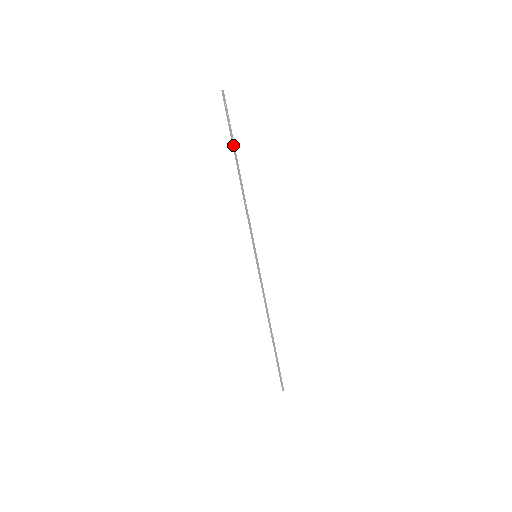
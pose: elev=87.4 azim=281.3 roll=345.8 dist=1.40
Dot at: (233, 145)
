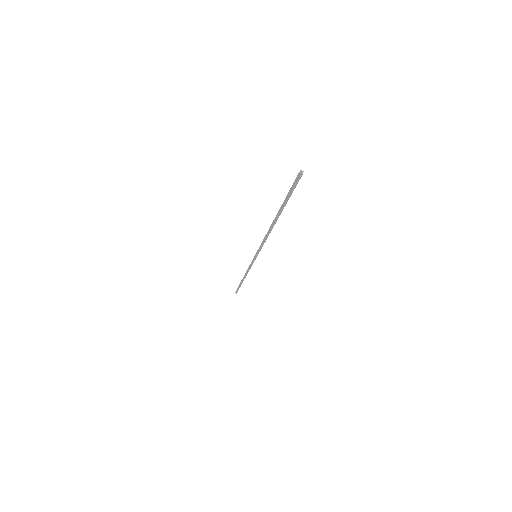
Dot at: (281, 208)
